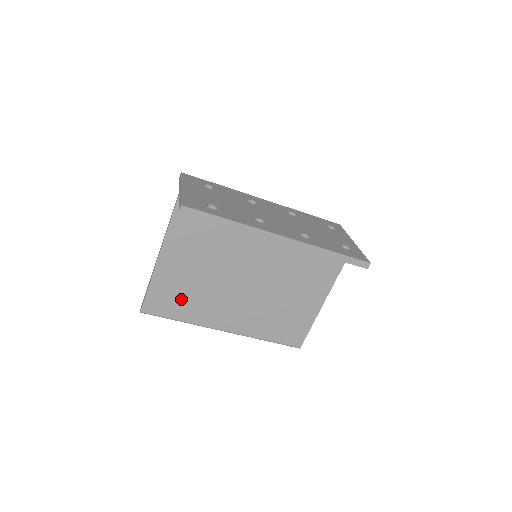
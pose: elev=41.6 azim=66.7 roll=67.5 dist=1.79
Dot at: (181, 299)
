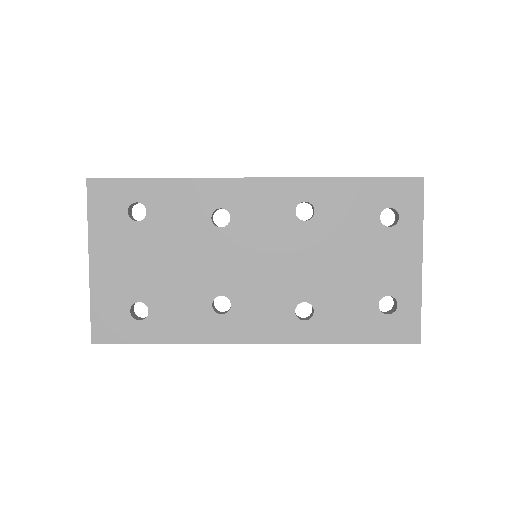
Dot at: occluded
